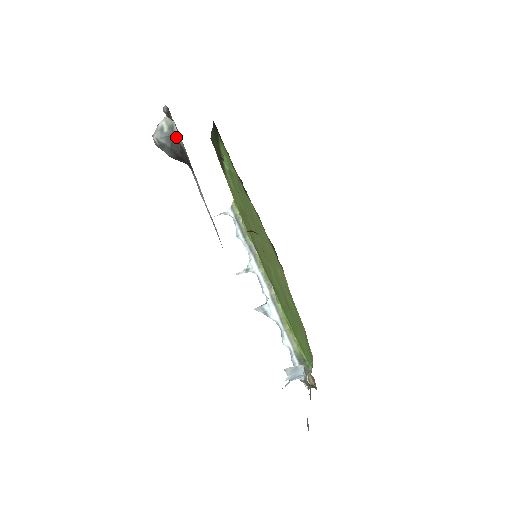
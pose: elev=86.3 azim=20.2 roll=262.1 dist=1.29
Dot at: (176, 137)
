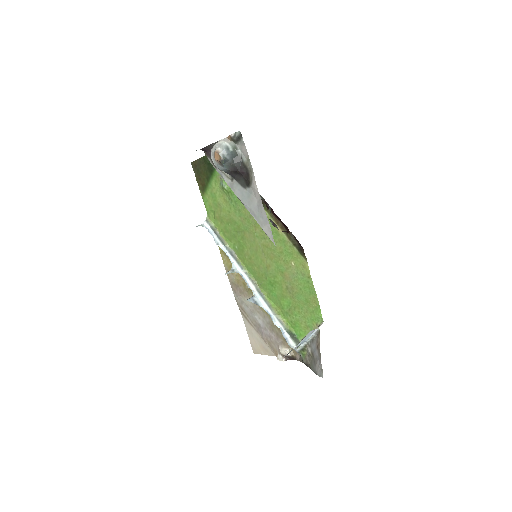
Dot at: (239, 156)
